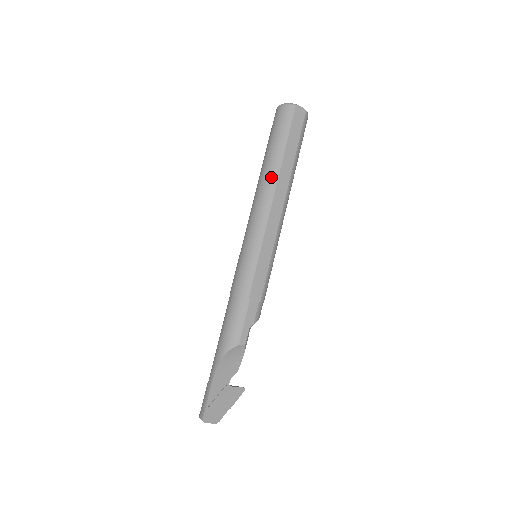
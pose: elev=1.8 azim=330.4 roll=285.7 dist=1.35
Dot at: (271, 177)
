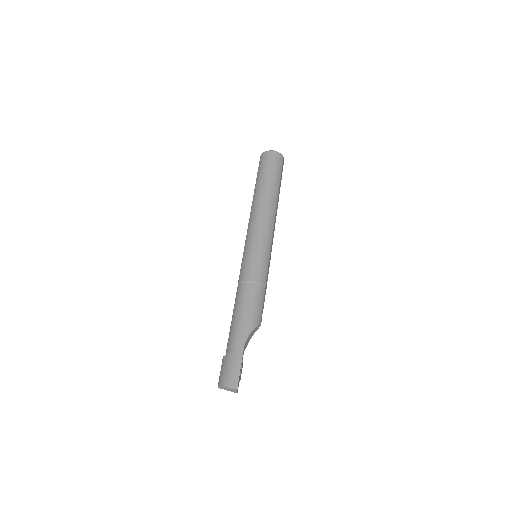
Dot at: (274, 200)
